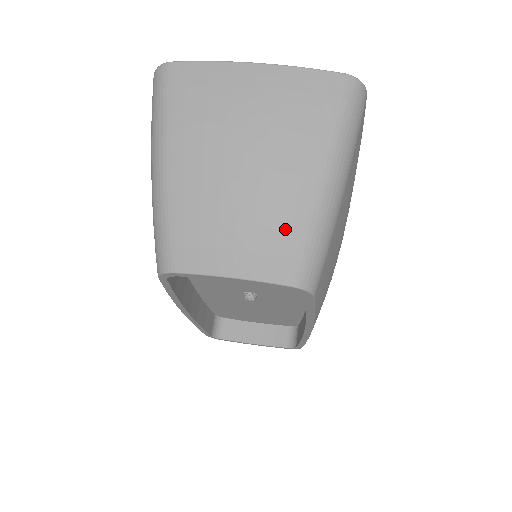
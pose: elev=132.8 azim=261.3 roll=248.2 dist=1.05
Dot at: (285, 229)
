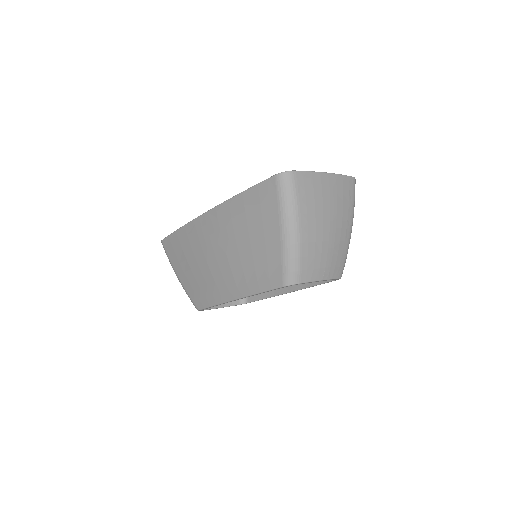
Dot at: (341, 254)
